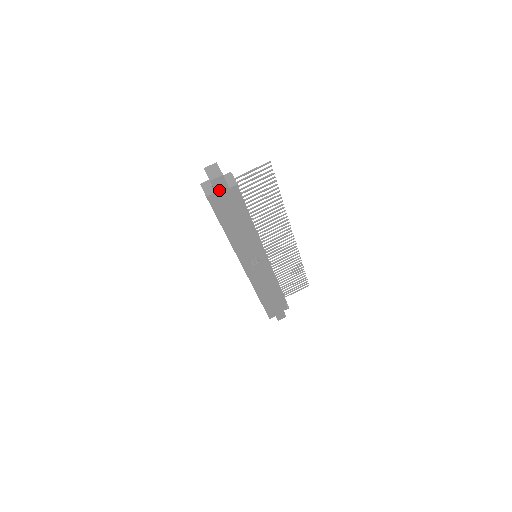
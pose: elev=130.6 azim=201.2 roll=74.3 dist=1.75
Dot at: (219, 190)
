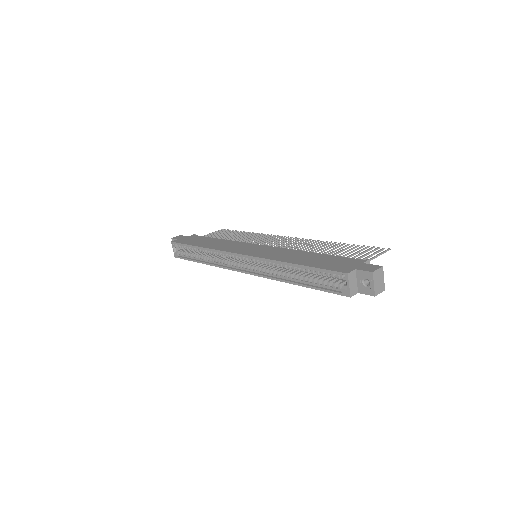
Dot at: (362, 291)
